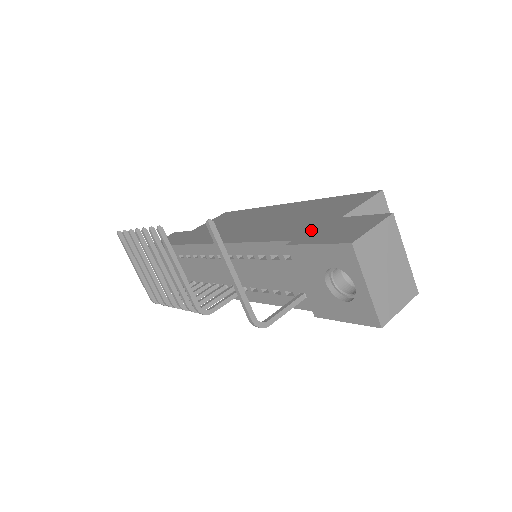
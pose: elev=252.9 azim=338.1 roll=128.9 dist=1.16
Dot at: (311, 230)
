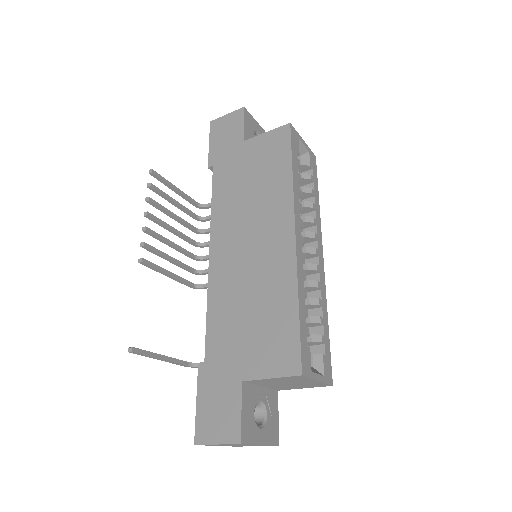
Dot at: (220, 368)
